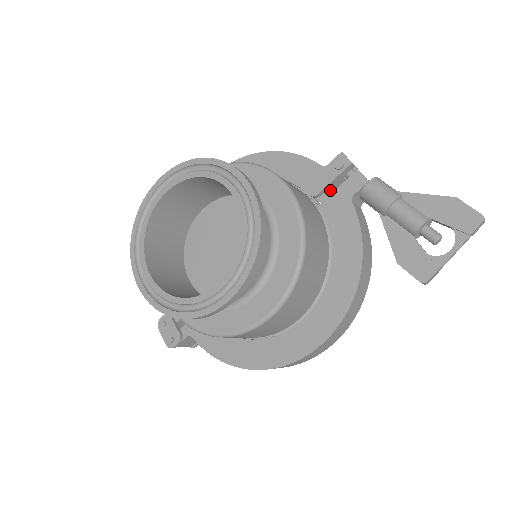
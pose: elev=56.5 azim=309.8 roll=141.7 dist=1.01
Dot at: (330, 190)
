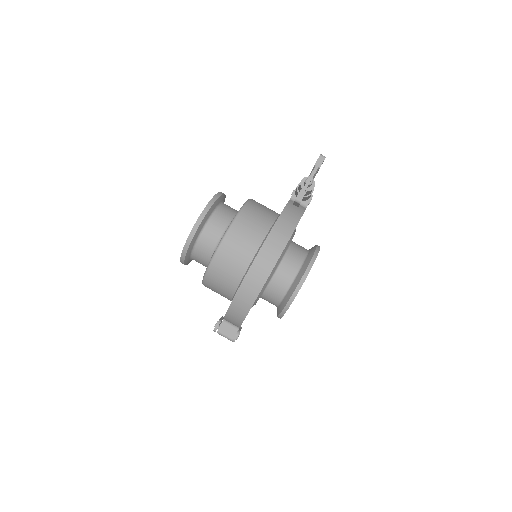
Dot at: occluded
